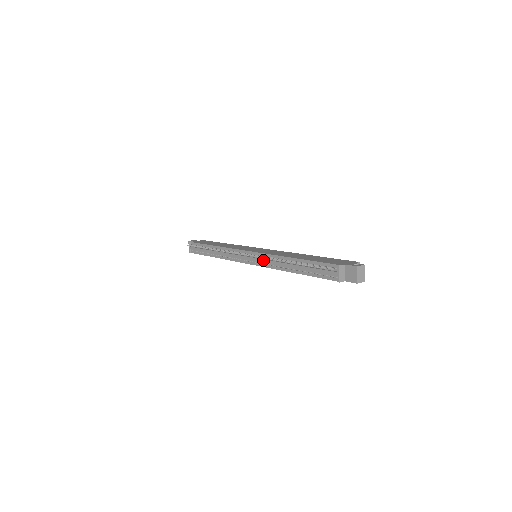
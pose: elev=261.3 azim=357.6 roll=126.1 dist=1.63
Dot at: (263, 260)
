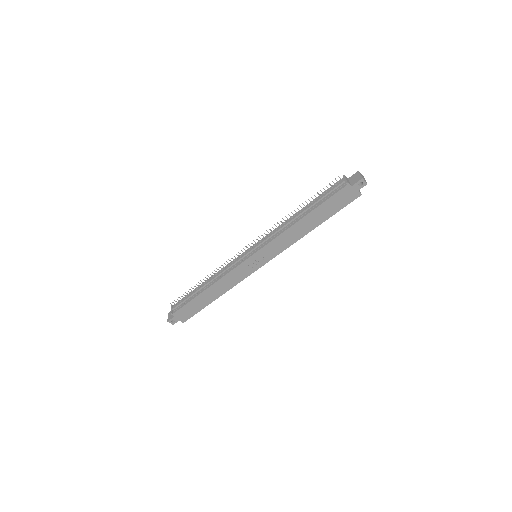
Dot at: (268, 236)
